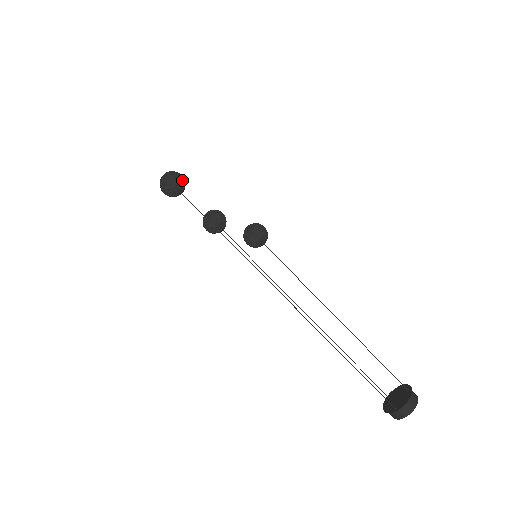
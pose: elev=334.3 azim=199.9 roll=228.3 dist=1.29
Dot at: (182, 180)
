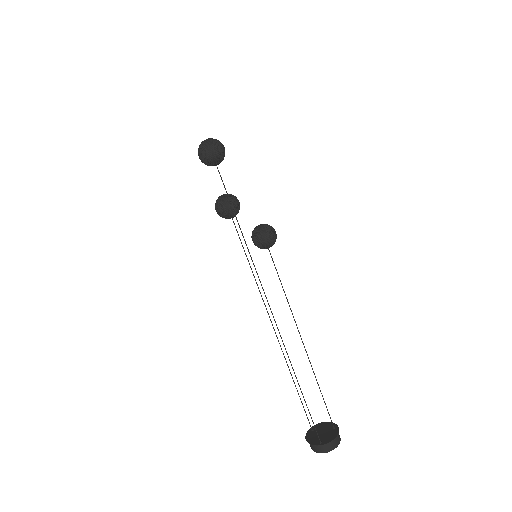
Dot at: (224, 153)
